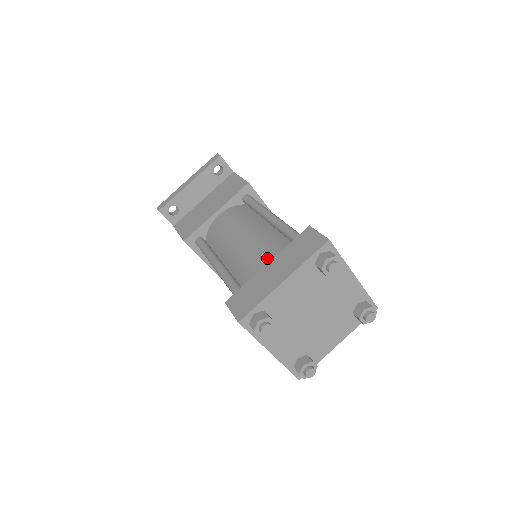
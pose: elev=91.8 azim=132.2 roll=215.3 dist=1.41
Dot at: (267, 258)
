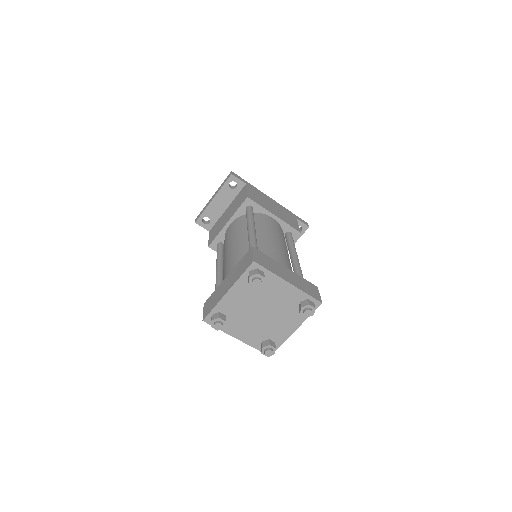
Dot at: occluded
